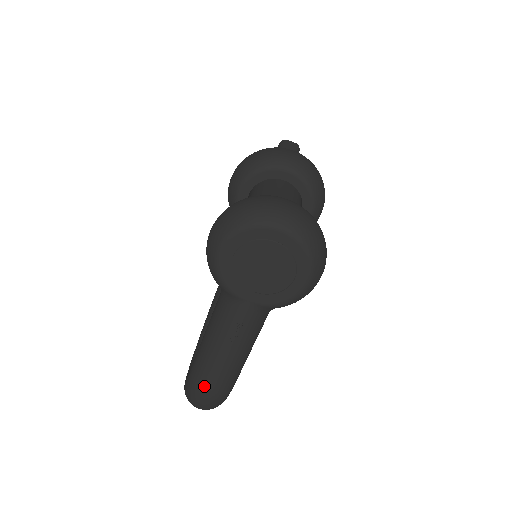
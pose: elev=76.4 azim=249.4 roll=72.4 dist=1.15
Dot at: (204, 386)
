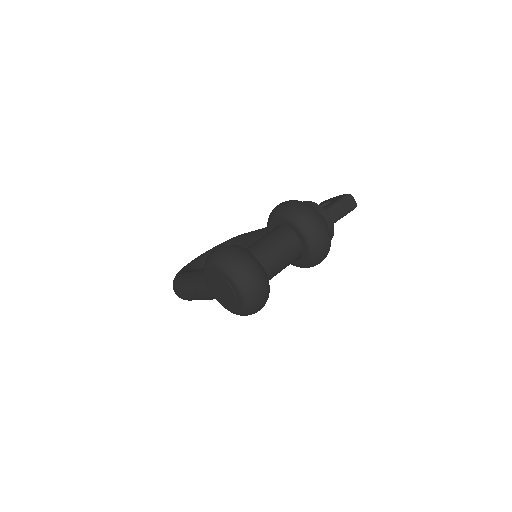
Dot at: (178, 290)
